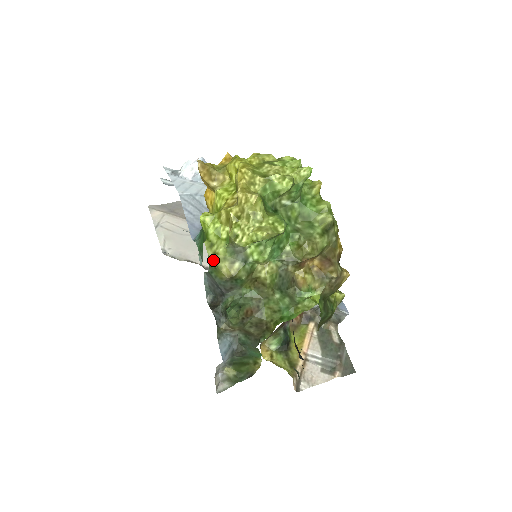
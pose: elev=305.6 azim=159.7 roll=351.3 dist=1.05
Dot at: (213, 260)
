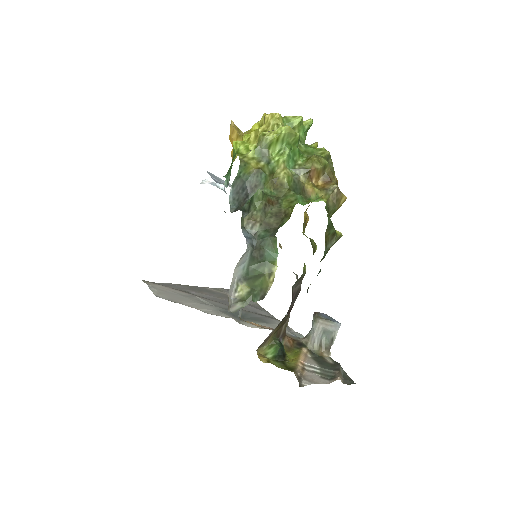
Dot at: (244, 160)
